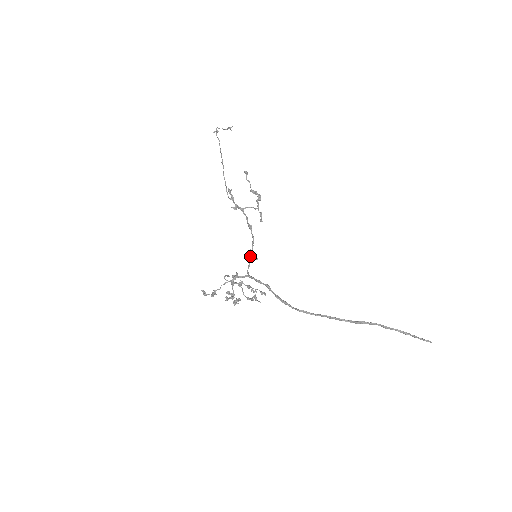
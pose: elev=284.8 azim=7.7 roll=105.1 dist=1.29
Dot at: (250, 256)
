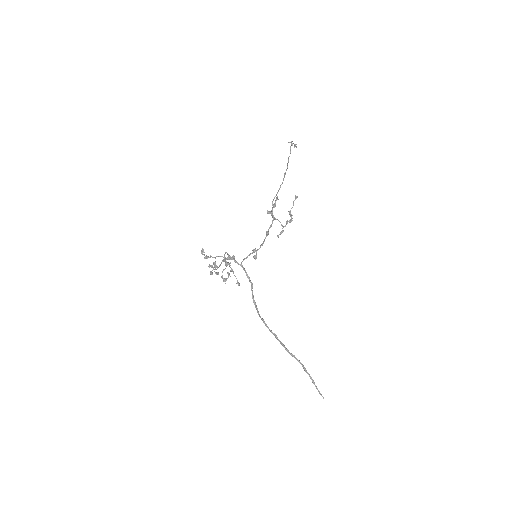
Dot at: occluded
